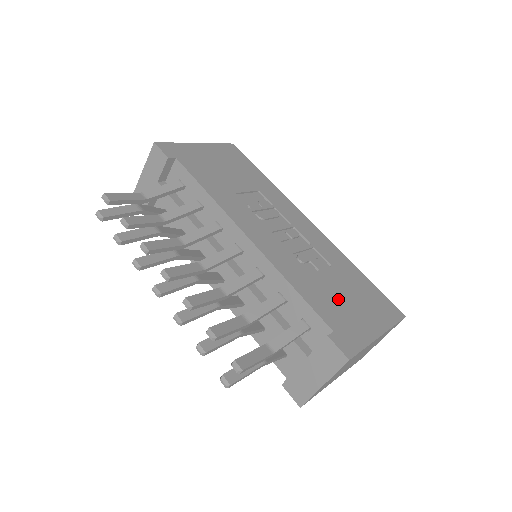
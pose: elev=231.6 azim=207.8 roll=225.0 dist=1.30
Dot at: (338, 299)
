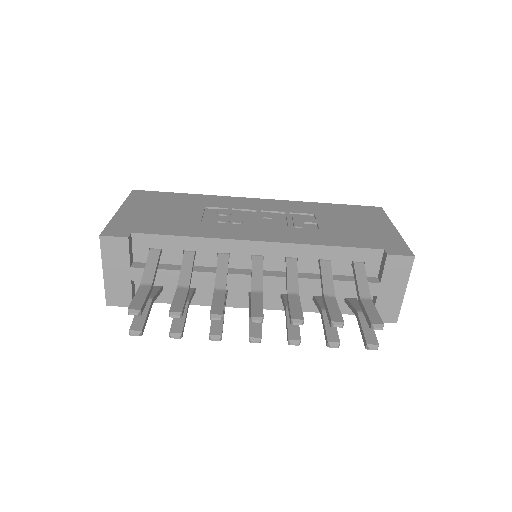
Dot at: (351, 230)
